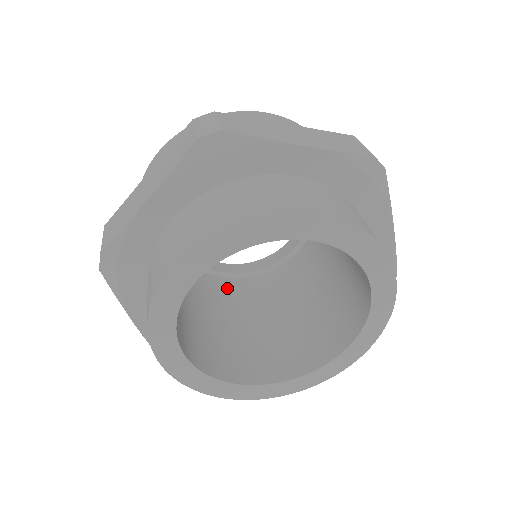
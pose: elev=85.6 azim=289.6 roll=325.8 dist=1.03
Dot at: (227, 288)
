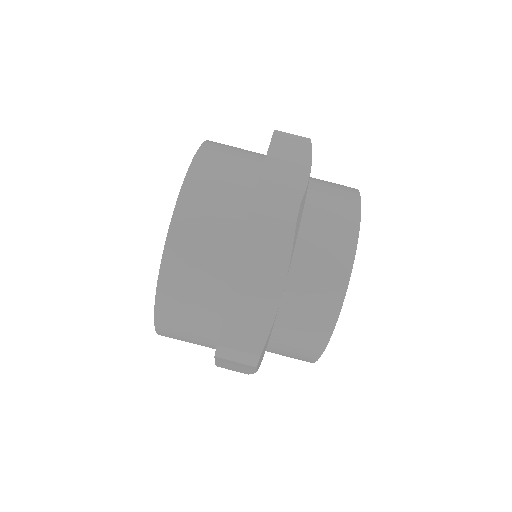
Dot at: occluded
